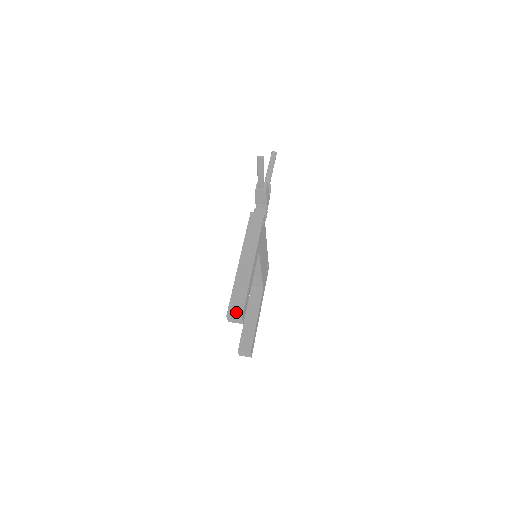
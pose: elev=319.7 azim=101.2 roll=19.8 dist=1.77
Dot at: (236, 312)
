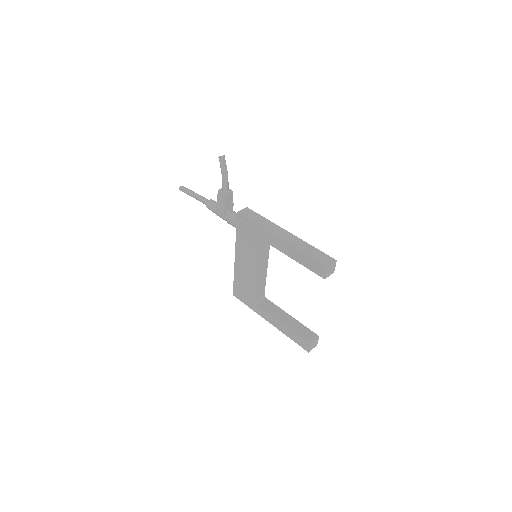
Dot at: (328, 260)
